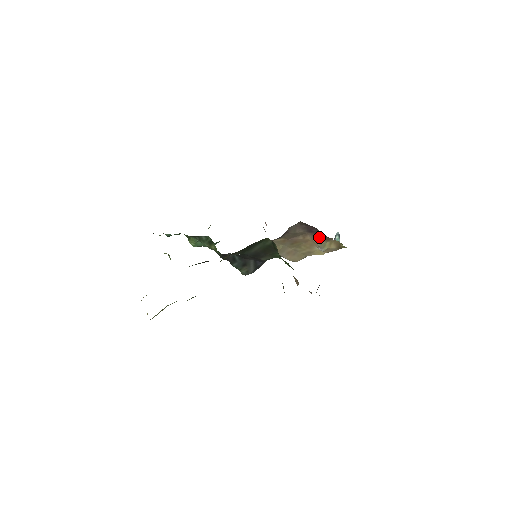
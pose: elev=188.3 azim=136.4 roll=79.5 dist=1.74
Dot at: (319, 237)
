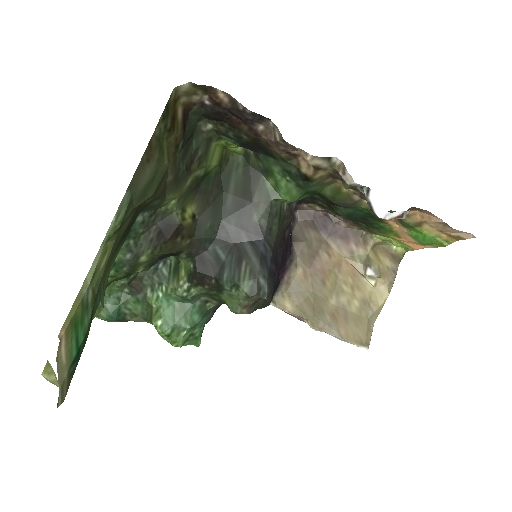
Dot at: (348, 242)
